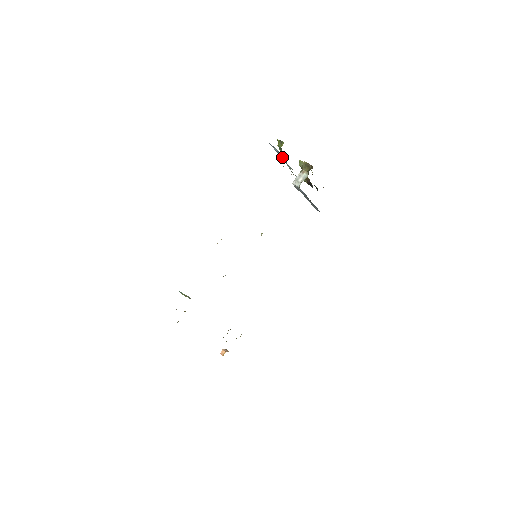
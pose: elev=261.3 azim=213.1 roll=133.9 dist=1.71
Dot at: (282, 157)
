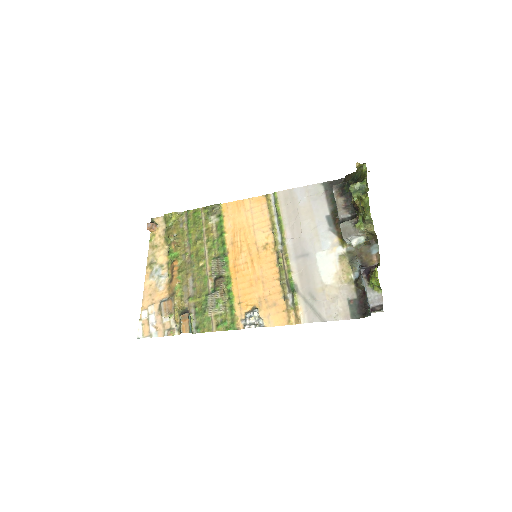
Dot at: (366, 290)
